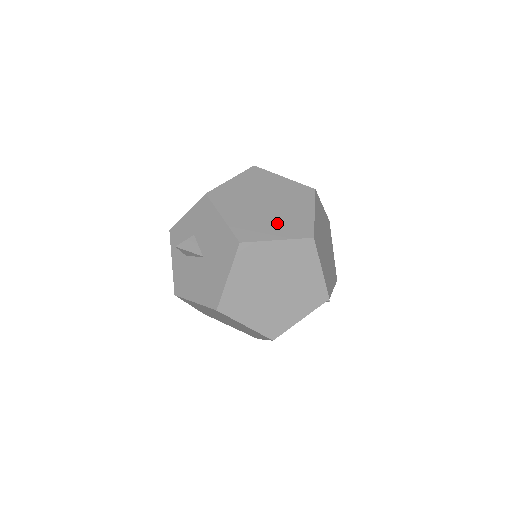
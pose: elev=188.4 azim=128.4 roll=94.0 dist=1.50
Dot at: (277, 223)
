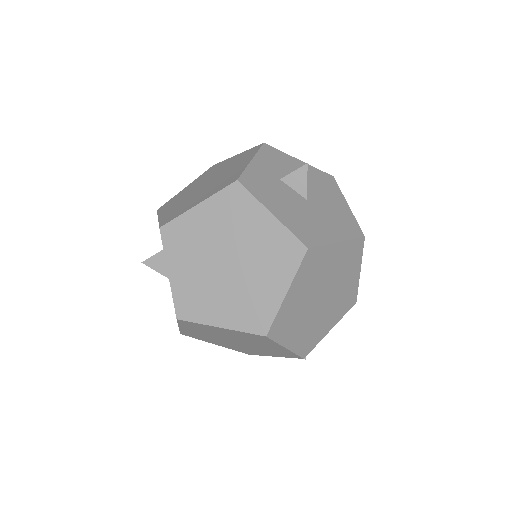
Dot at: (229, 300)
